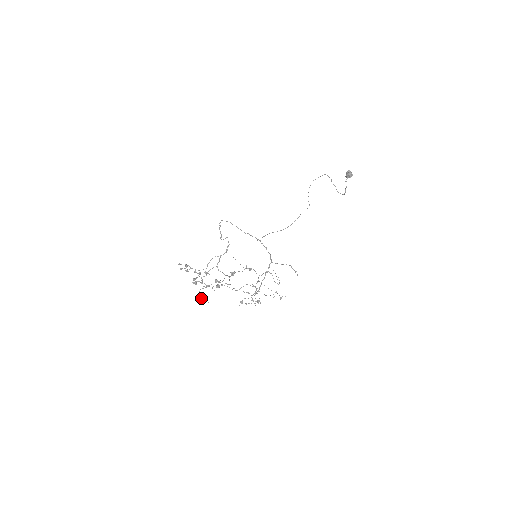
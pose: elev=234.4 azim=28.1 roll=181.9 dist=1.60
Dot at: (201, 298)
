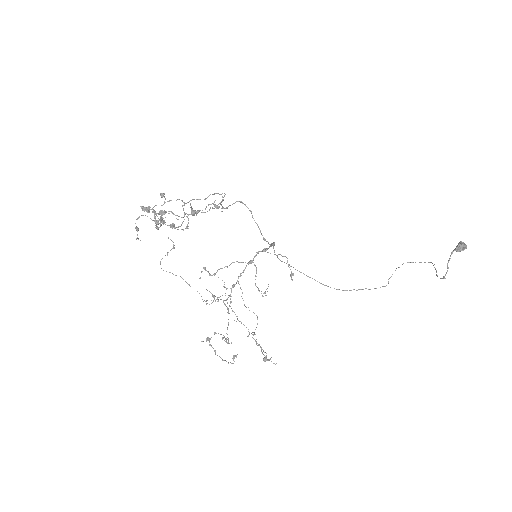
Dot at: (135, 227)
